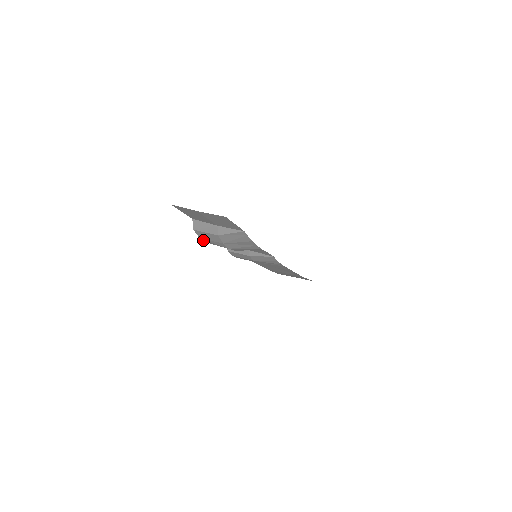
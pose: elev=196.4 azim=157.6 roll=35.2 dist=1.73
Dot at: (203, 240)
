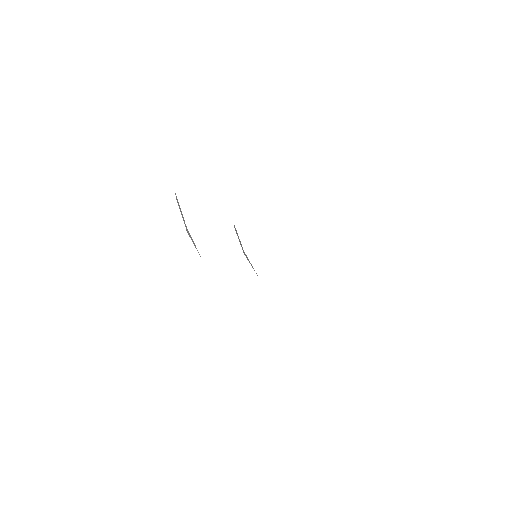
Dot at: occluded
